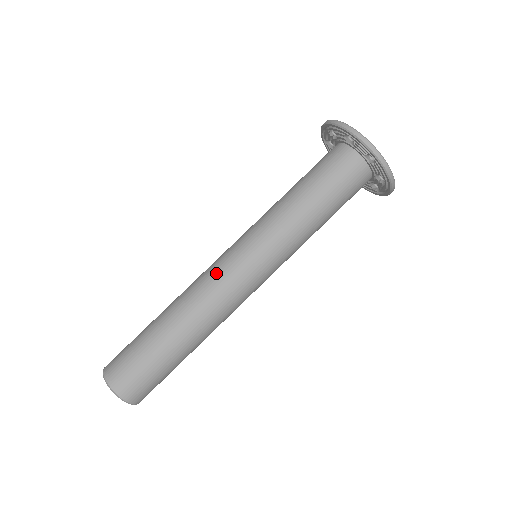
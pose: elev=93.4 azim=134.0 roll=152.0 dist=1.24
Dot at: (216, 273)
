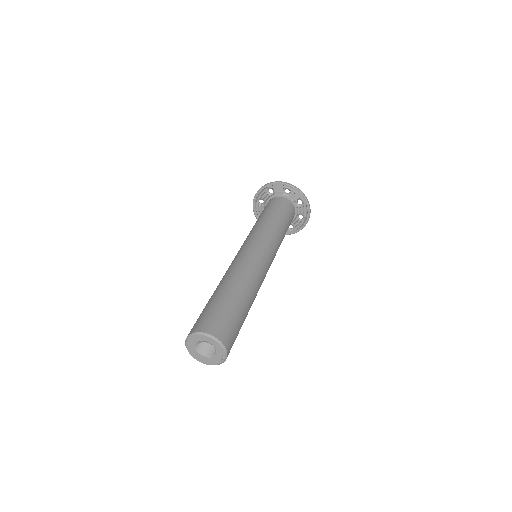
Dot at: occluded
